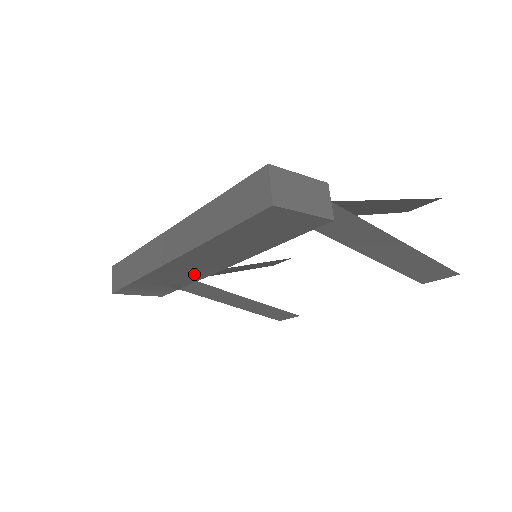
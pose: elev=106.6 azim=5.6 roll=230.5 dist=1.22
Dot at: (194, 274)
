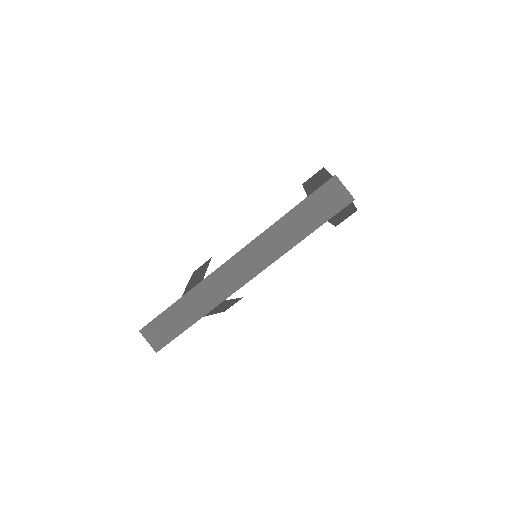
Dot at: occluded
